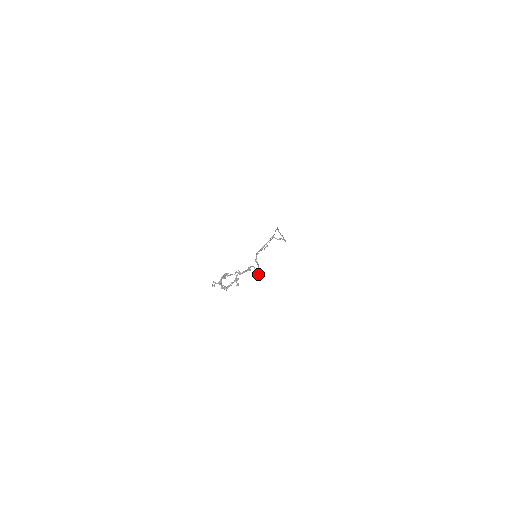
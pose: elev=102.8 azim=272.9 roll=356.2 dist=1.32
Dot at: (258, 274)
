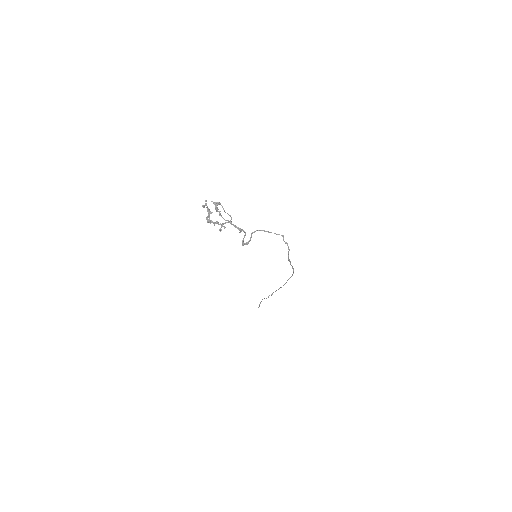
Dot at: (243, 245)
